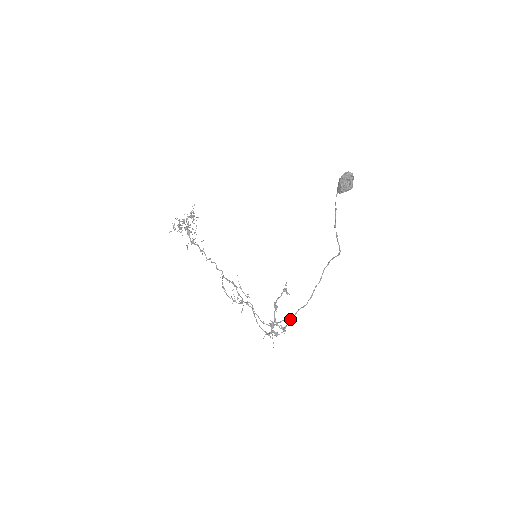
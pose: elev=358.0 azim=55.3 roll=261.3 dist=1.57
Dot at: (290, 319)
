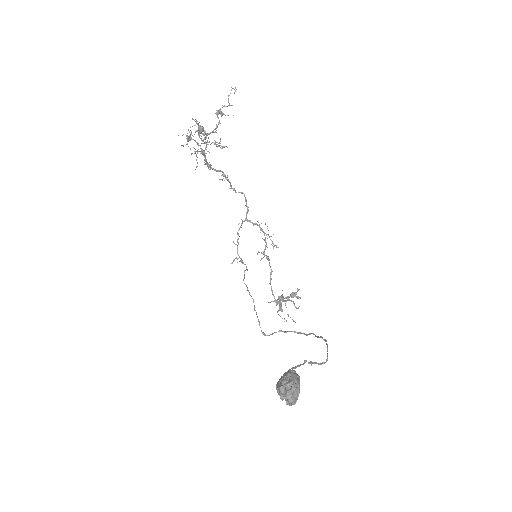
Dot at: (276, 332)
